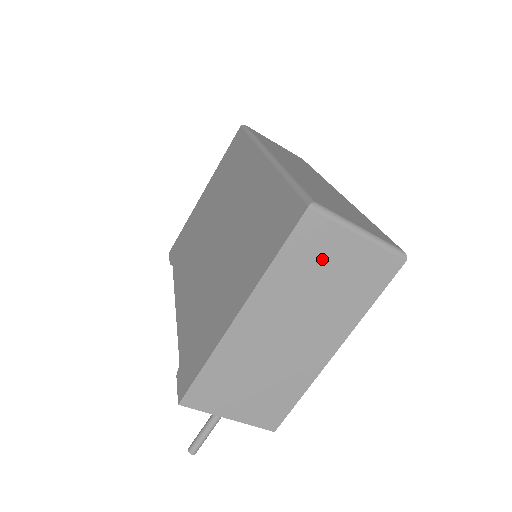
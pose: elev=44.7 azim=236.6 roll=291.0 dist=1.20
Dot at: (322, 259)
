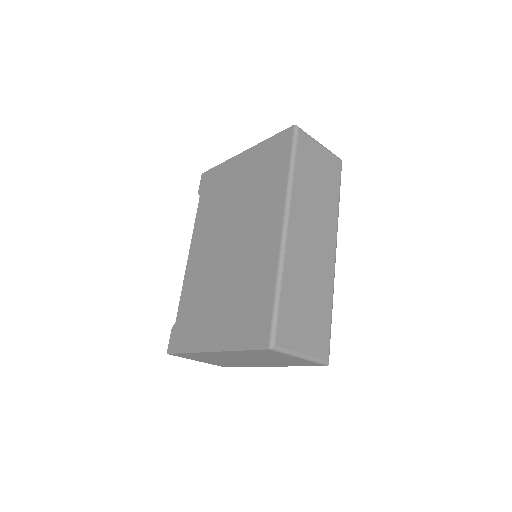
Dot at: (271, 356)
